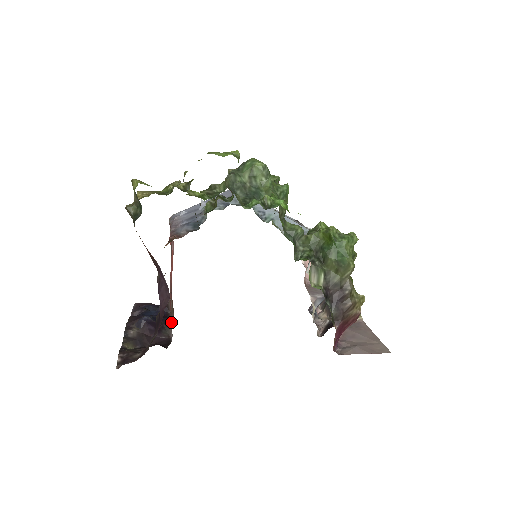
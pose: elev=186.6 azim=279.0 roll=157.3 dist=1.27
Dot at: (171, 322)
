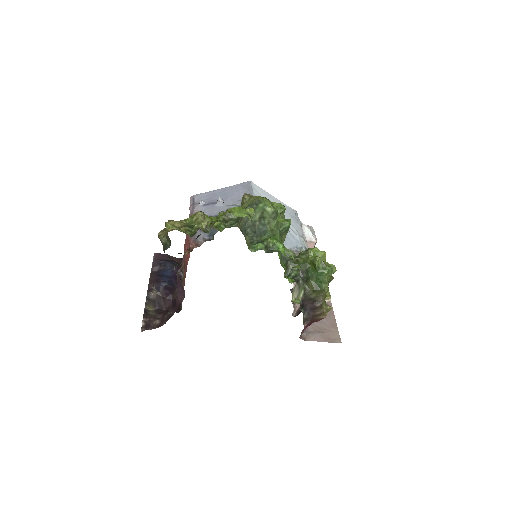
Dot at: occluded
